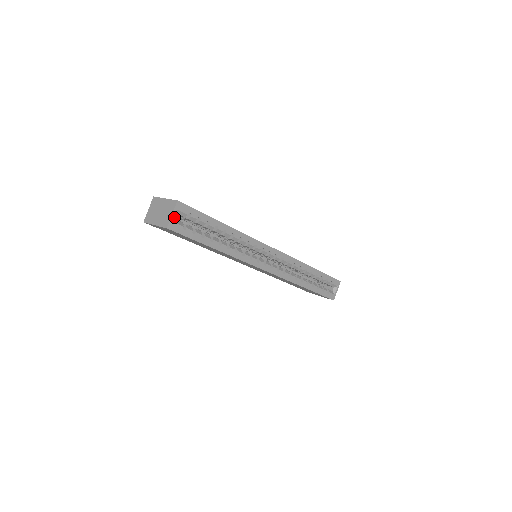
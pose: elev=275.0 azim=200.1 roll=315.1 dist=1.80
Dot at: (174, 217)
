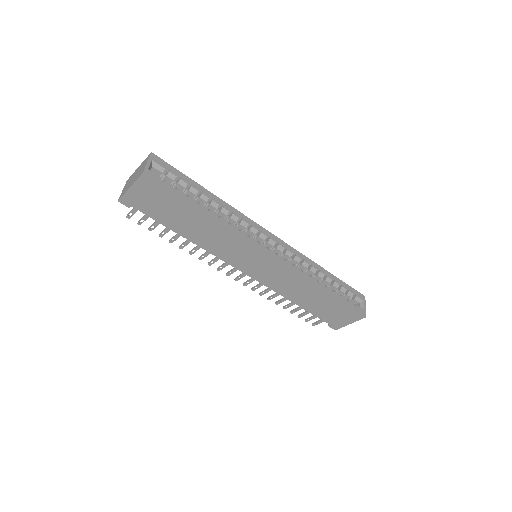
Dot at: (150, 167)
